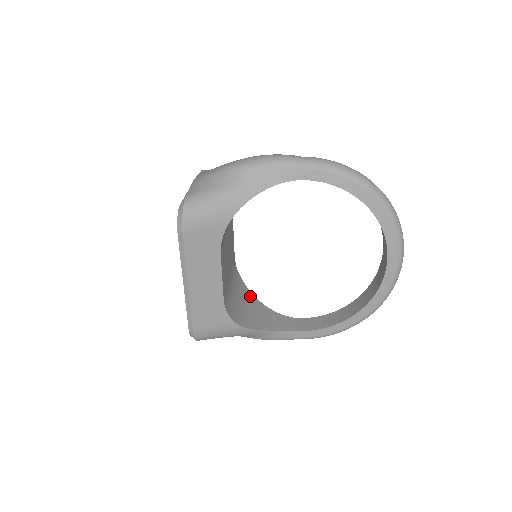
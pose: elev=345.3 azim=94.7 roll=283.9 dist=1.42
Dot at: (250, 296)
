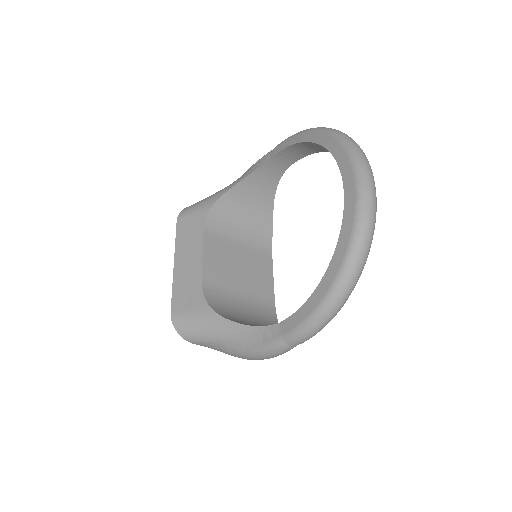
Dot at: occluded
